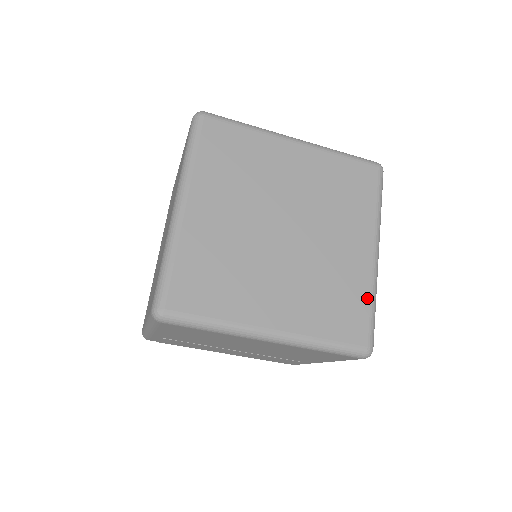
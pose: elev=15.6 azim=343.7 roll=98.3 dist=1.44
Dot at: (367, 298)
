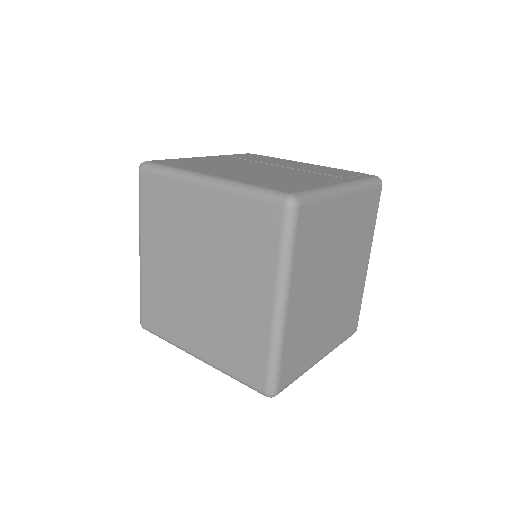
Dot at: (265, 350)
